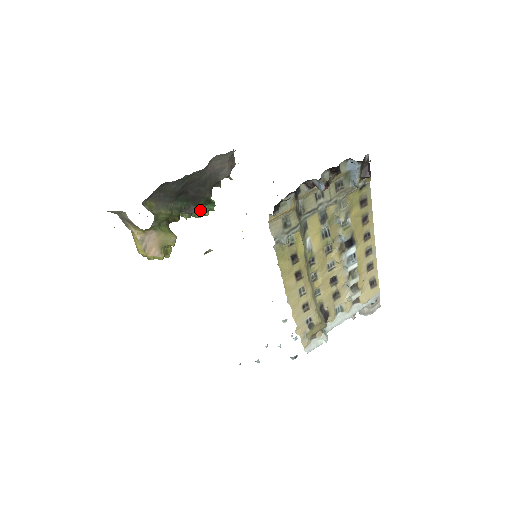
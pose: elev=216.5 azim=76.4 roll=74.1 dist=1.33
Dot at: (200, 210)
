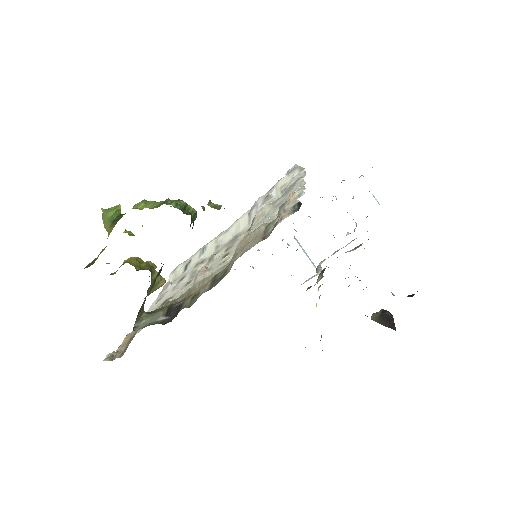
Dot at: occluded
